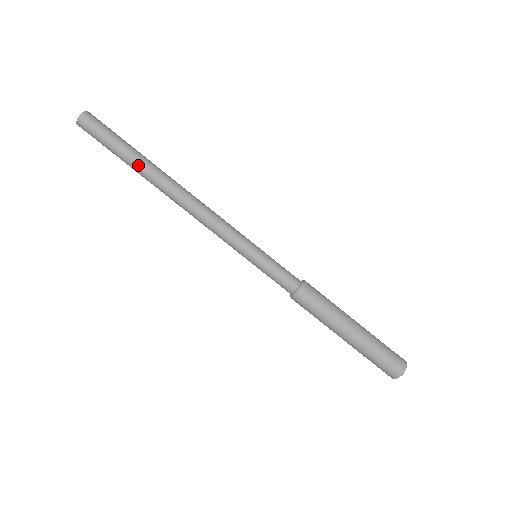
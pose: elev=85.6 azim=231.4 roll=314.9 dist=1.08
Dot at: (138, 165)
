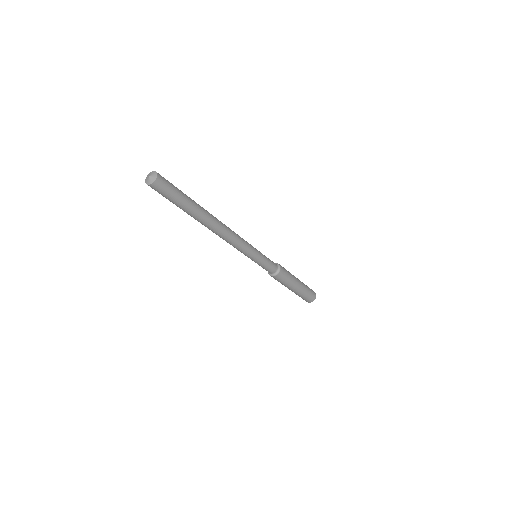
Dot at: (193, 215)
